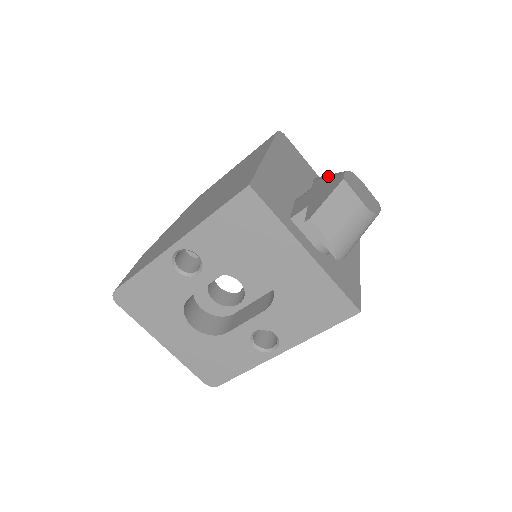
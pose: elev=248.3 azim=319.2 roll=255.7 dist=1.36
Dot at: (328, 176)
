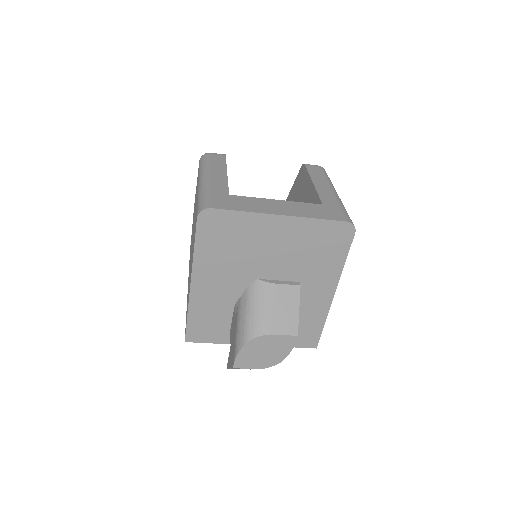
Dot at: (237, 329)
